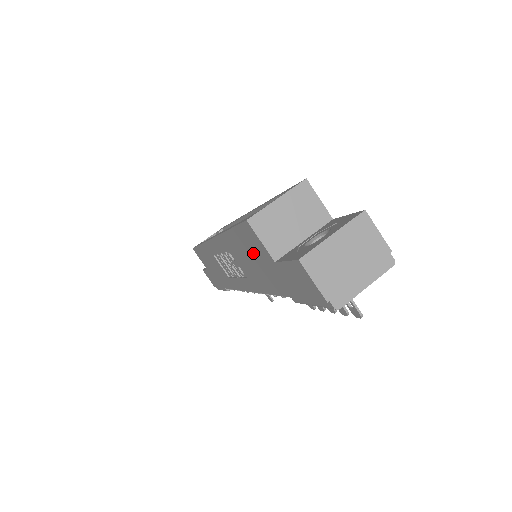
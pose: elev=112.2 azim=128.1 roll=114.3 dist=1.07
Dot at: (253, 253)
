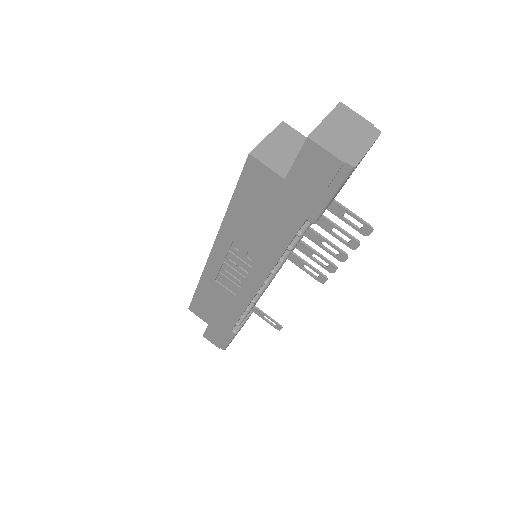
Dot at: (260, 200)
